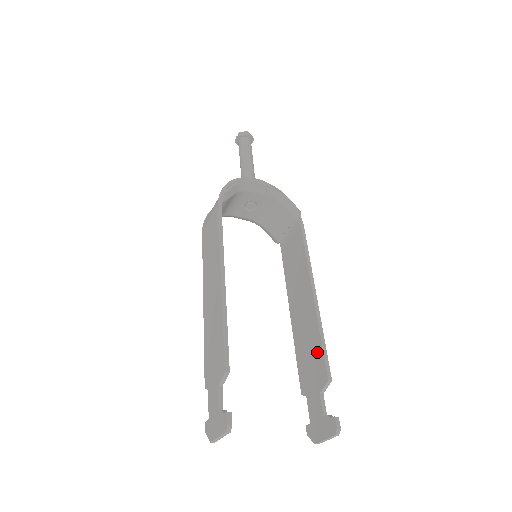
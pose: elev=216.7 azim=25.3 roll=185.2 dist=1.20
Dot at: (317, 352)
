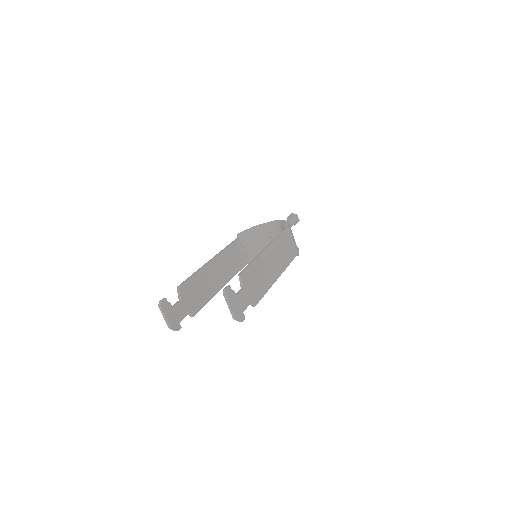
Dot at: occluded
